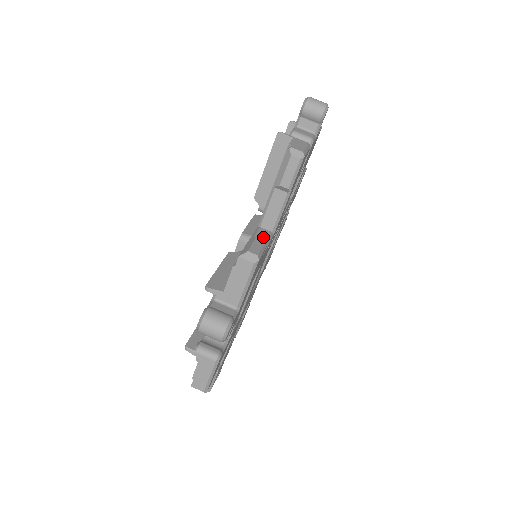
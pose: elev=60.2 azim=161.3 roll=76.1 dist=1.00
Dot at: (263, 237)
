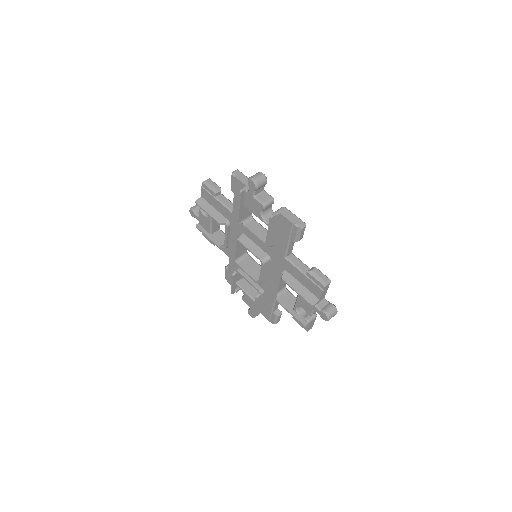
Dot at: (298, 261)
